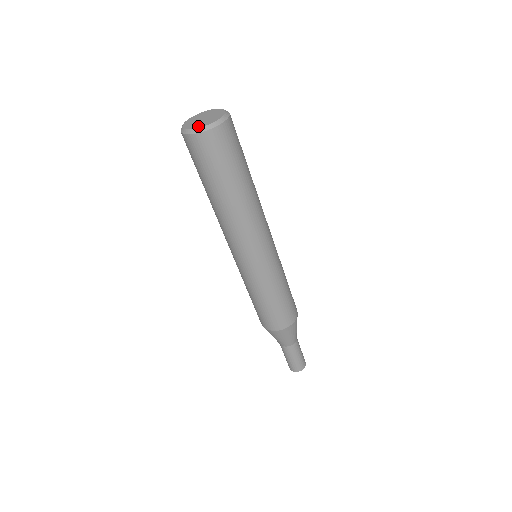
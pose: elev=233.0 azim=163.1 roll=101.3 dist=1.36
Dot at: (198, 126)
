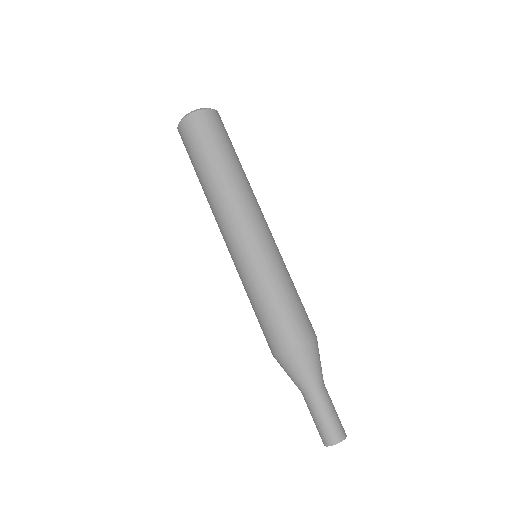
Dot at: occluded
